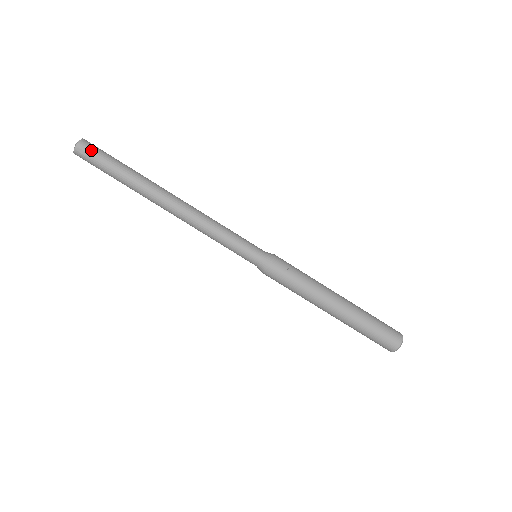
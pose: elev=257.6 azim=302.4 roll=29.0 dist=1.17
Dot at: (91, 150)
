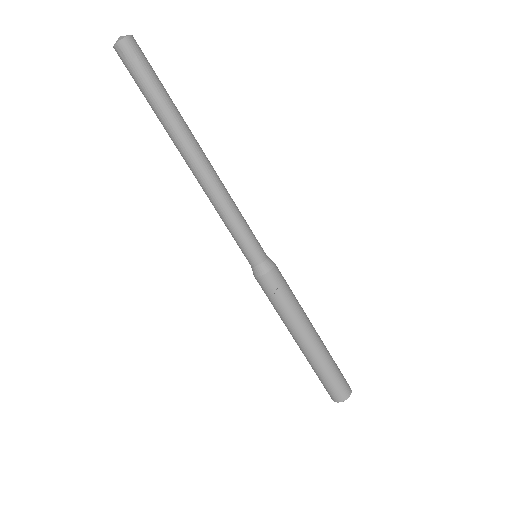
Dot at: (132, 57)
